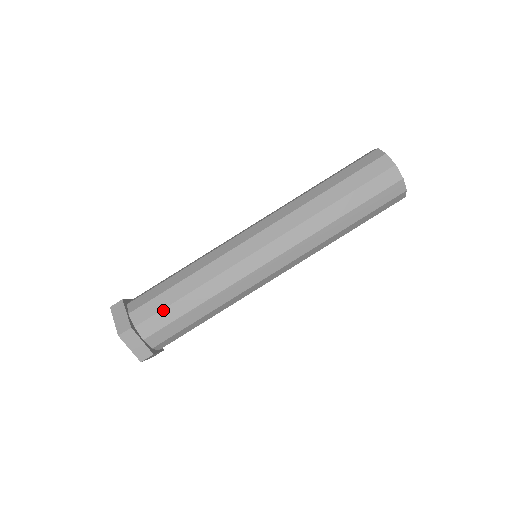
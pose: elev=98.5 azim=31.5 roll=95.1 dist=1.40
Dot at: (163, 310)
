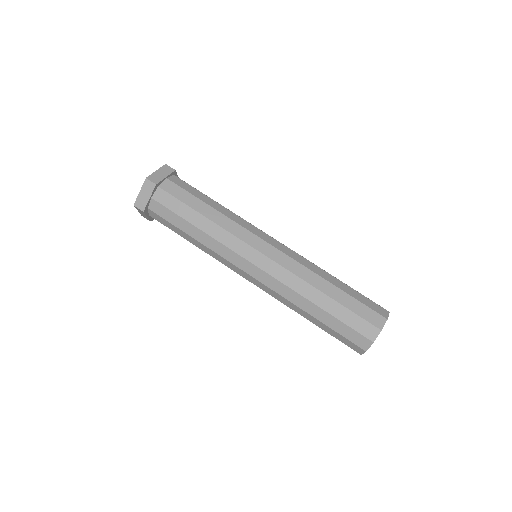
Dot at: (170, 223)
